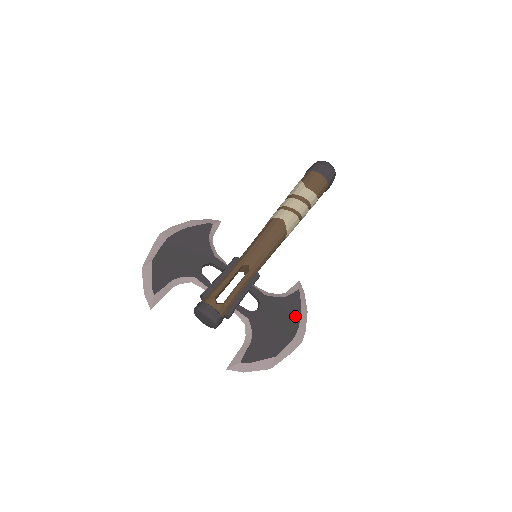
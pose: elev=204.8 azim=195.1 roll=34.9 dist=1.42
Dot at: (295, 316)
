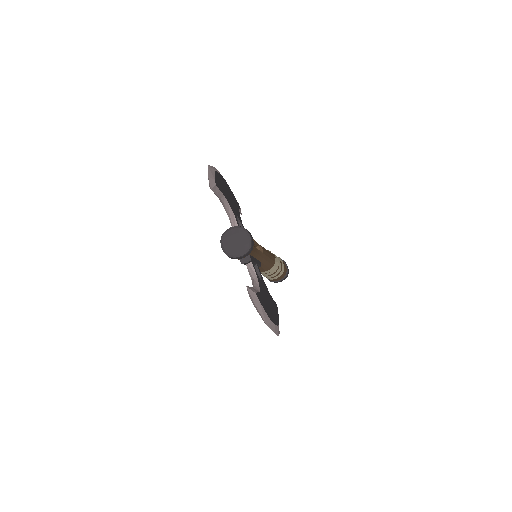
Dot at: (277, 315)
